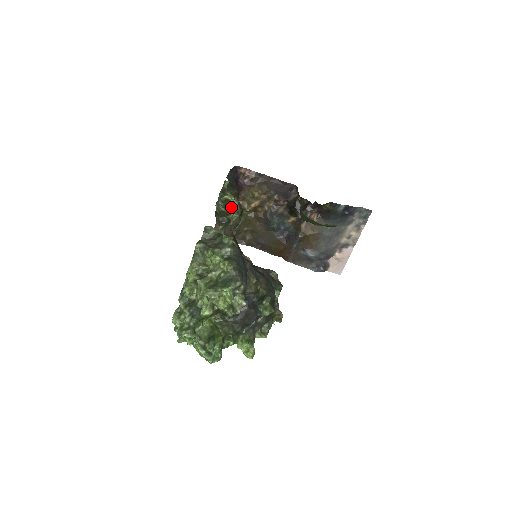
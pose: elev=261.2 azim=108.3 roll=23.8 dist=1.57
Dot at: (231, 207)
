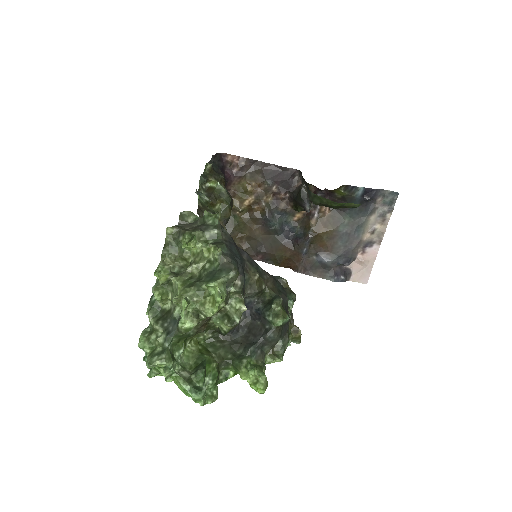
Dot at: (217, 195)
